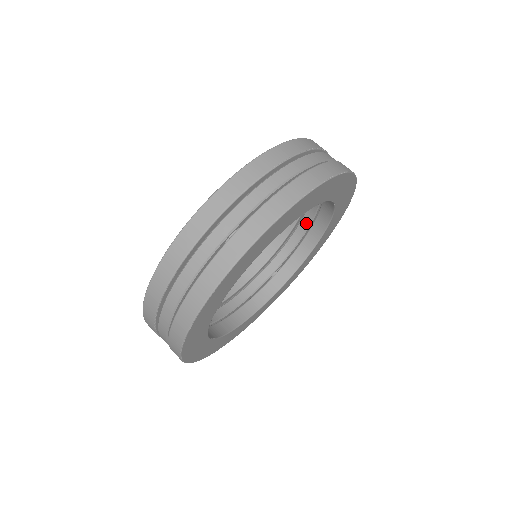
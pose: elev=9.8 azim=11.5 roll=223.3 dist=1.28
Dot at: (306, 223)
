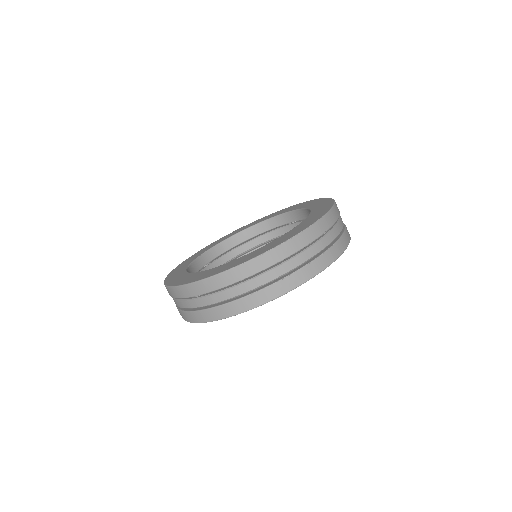
Dot at: occluded
